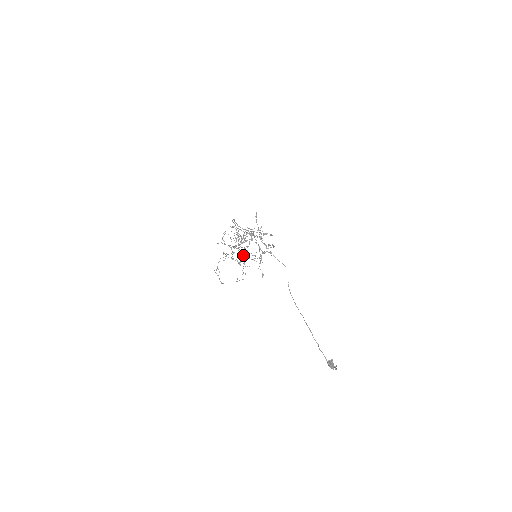
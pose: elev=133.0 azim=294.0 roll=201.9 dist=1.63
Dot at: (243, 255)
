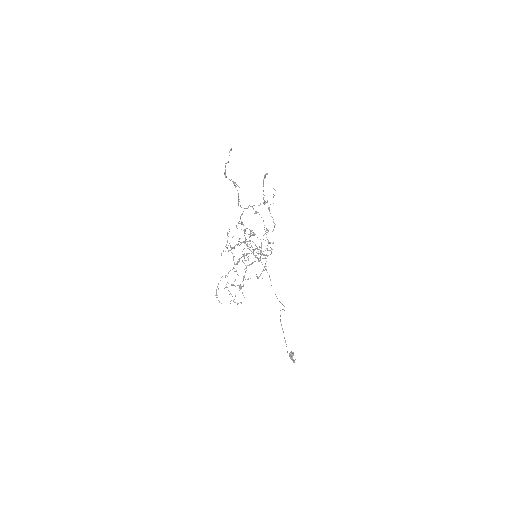
Dot at: occluded
